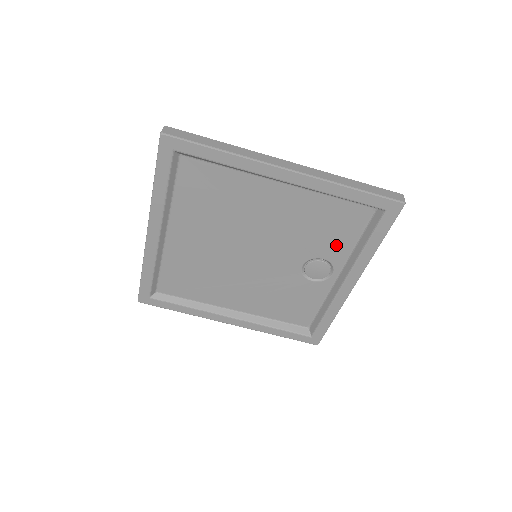
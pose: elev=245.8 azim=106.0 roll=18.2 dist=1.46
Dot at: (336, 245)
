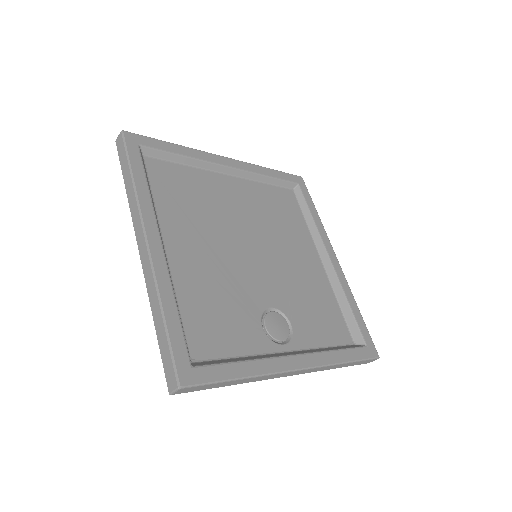
Dot at: (310, 330)
